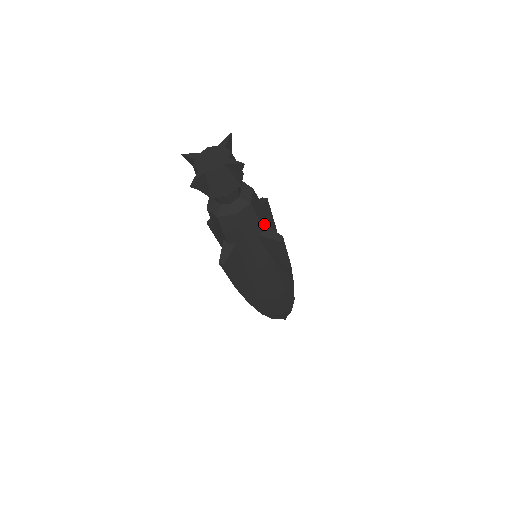
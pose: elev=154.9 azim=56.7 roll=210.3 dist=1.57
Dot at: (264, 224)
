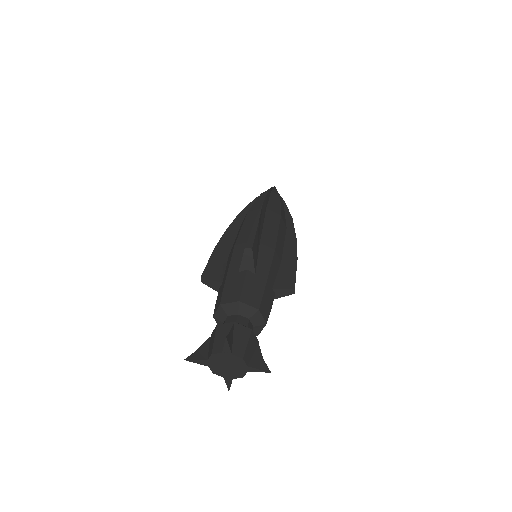
Dot at: (272, 291)
